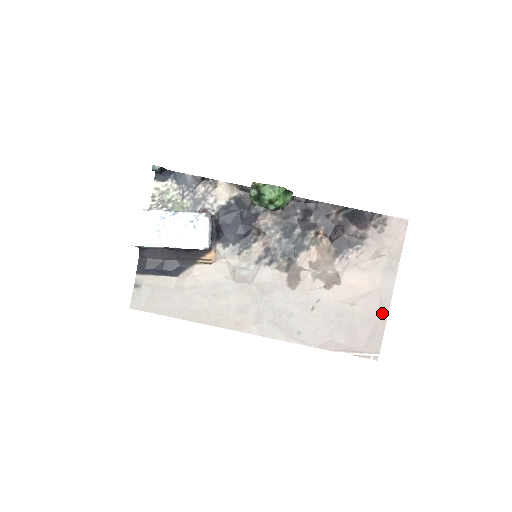
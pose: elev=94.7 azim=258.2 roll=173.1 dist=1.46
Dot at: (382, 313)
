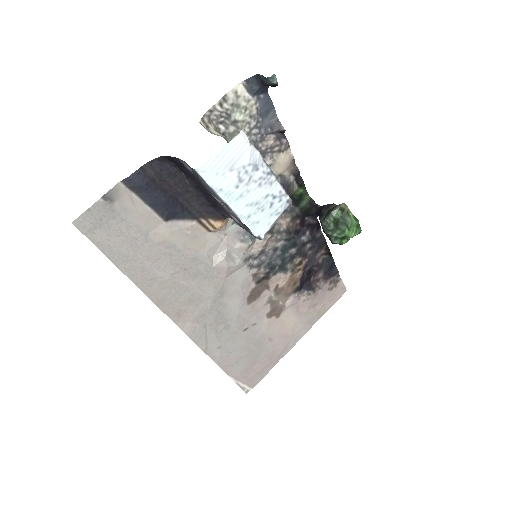
Dot at: (280, 356)
